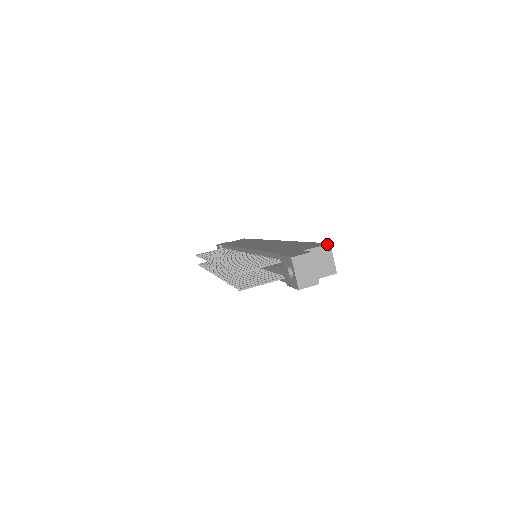
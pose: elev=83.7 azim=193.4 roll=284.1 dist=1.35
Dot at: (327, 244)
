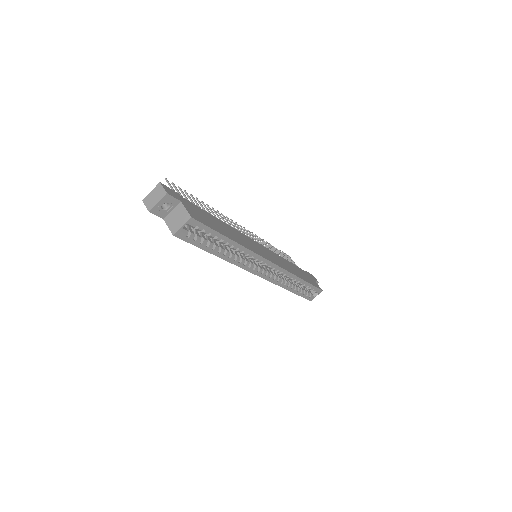
Dot at: (190, 215)
